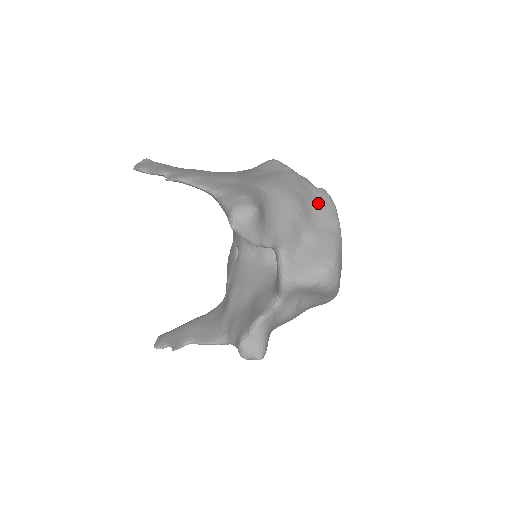
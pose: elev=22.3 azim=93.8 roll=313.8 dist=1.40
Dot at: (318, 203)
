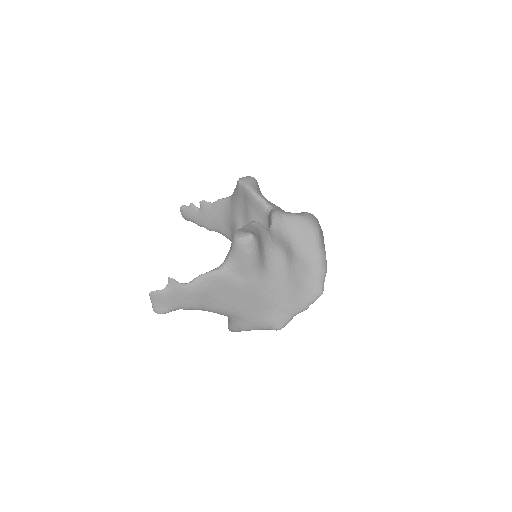
Dot at: occluded
